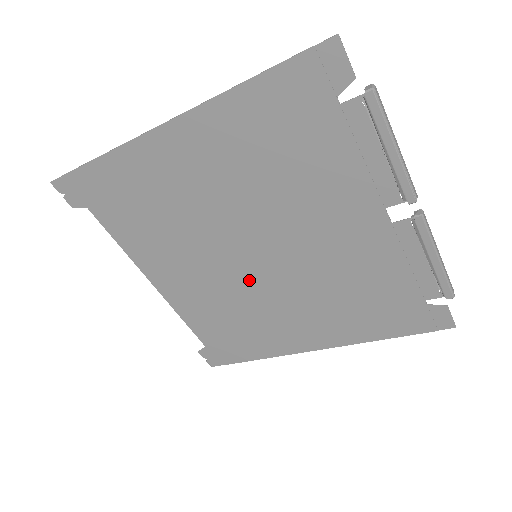
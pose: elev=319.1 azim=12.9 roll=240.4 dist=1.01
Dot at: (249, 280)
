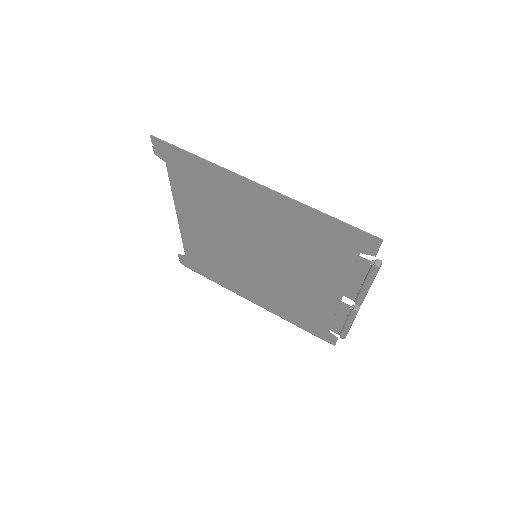
Dot at: (242, 259)
